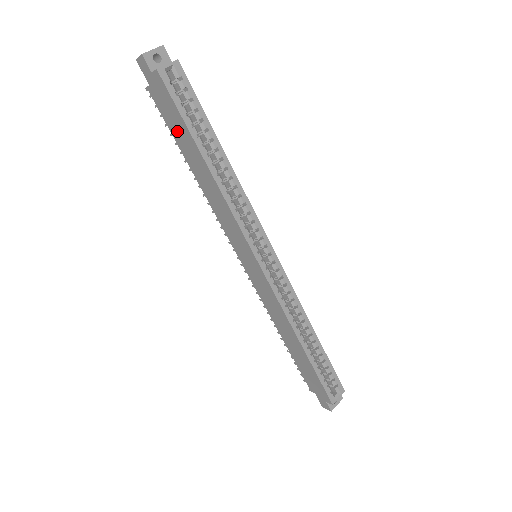
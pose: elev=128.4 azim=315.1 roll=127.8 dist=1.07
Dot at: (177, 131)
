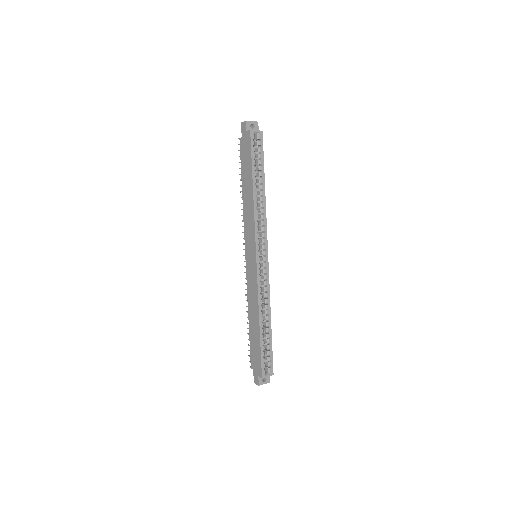
Dot at: (245, 166)
